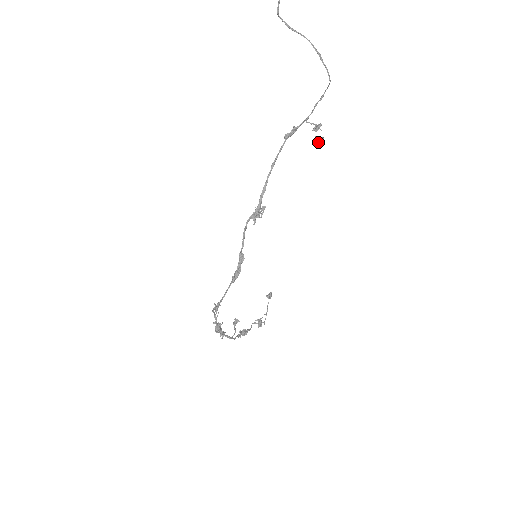
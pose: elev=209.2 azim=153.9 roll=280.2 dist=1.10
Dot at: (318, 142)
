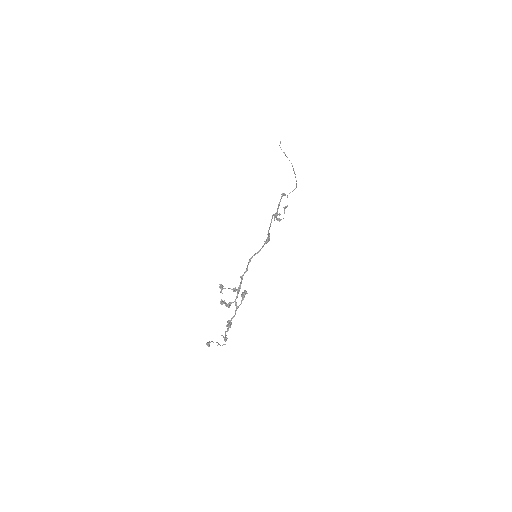
Dot at: (279, 220)
